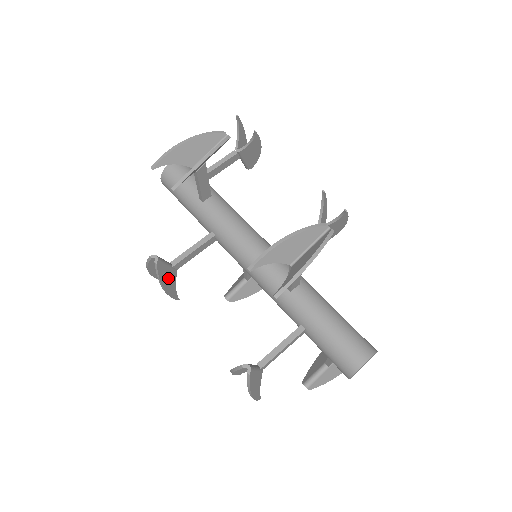
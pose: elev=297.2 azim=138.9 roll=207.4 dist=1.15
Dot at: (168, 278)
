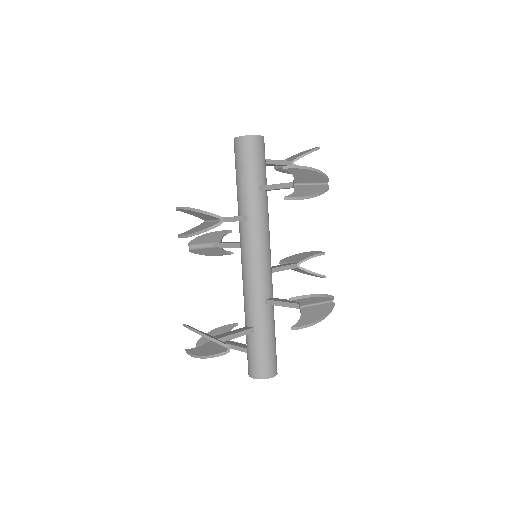
Dot at: occluded
